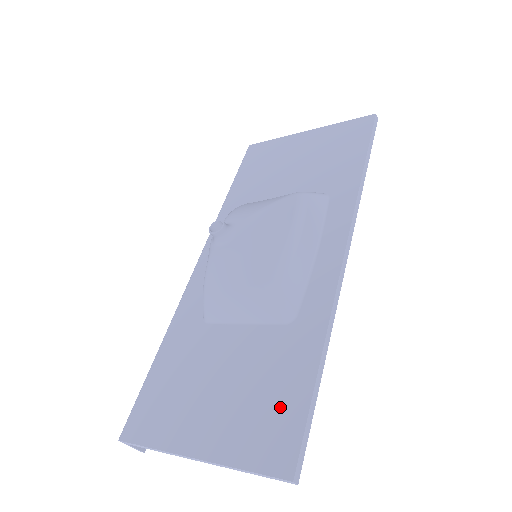
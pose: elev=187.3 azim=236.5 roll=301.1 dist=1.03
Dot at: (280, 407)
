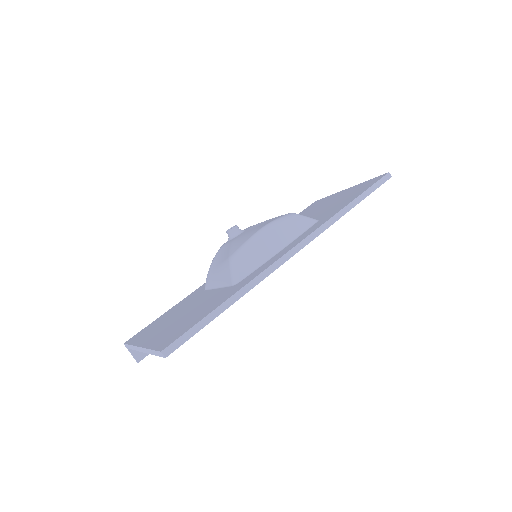
Dot at: (190, 322)
